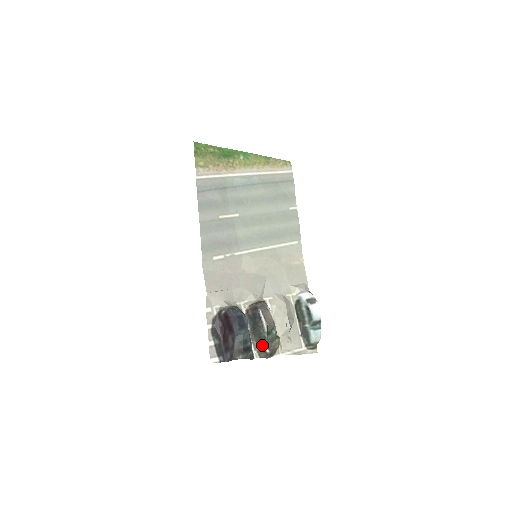
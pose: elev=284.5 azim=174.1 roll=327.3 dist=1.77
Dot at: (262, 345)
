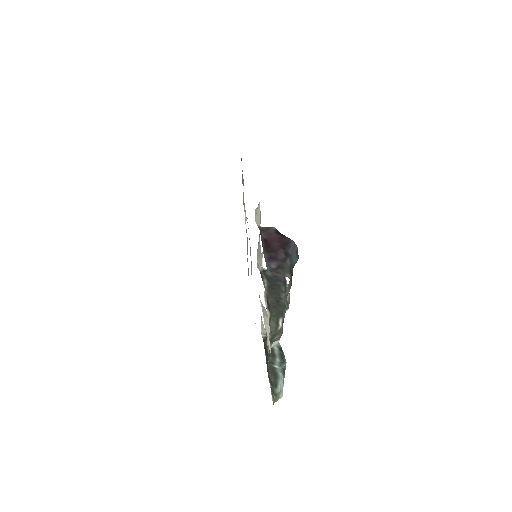
Dot at: (278, 311)
